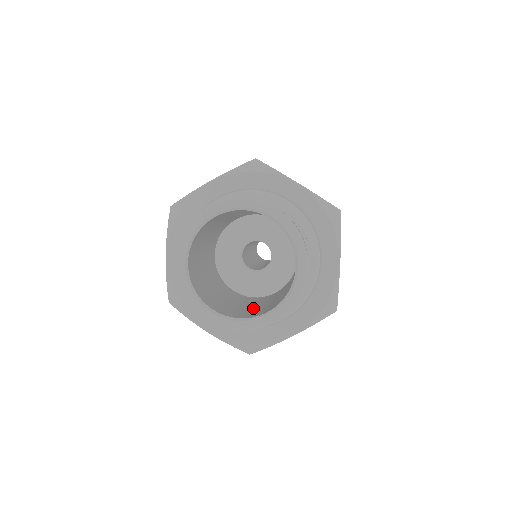
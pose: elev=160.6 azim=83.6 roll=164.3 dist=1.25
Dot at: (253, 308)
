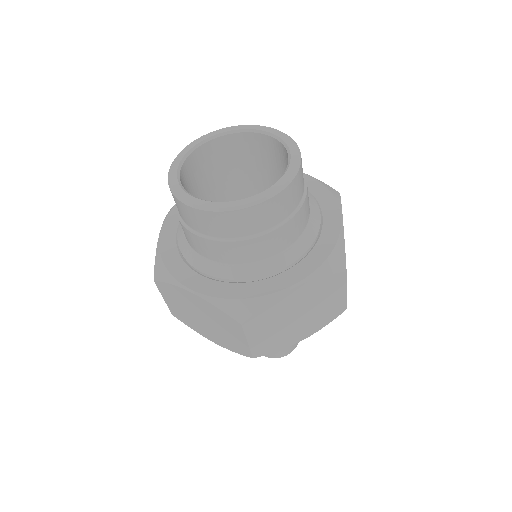
Dot at: occluded
